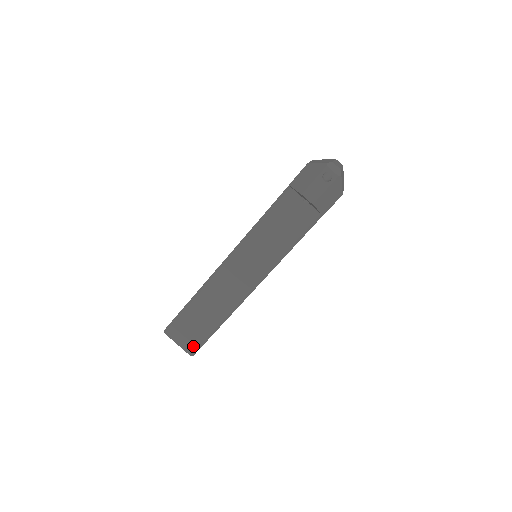
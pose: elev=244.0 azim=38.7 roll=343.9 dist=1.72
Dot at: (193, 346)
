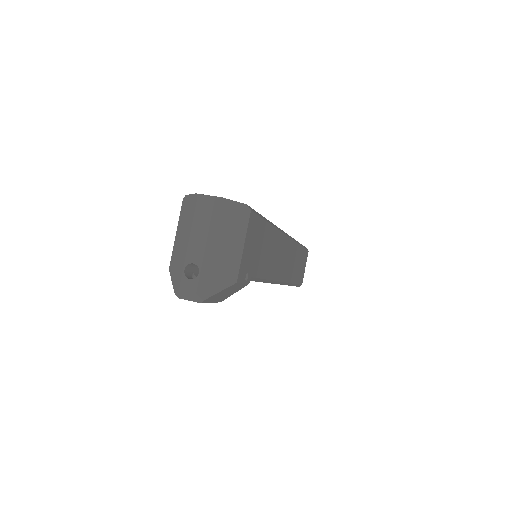
Dot at: occluded
